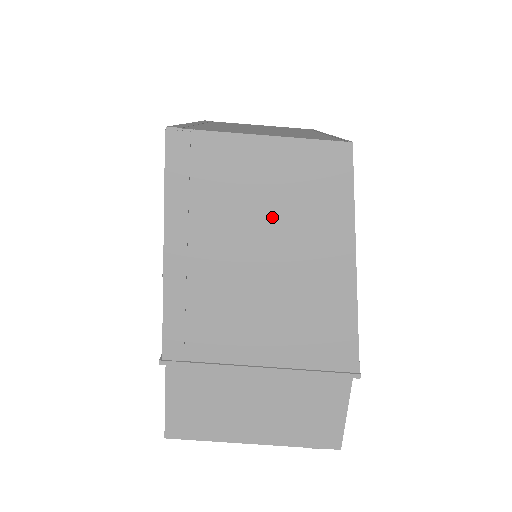
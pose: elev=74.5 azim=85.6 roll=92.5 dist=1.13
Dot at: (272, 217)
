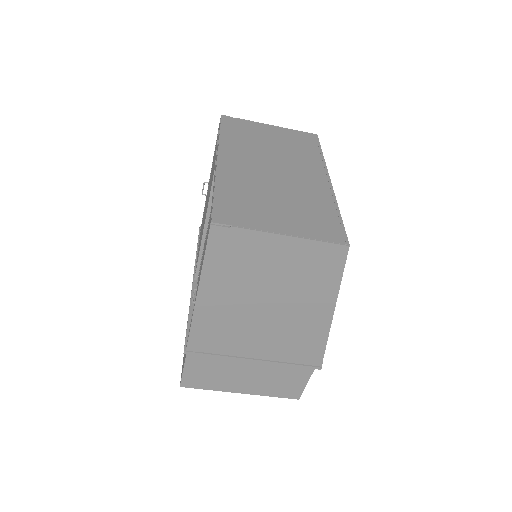
Dot at: (281, 282)
